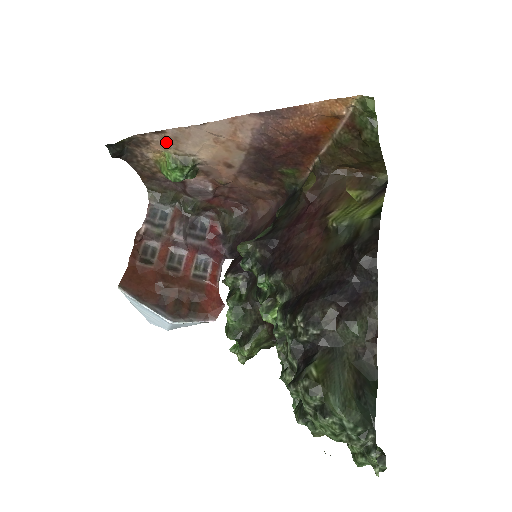
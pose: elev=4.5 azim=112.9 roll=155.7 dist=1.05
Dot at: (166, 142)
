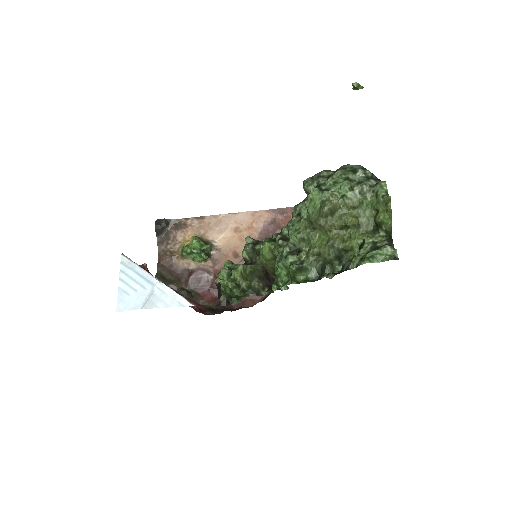
Dot at: (200, 228)
